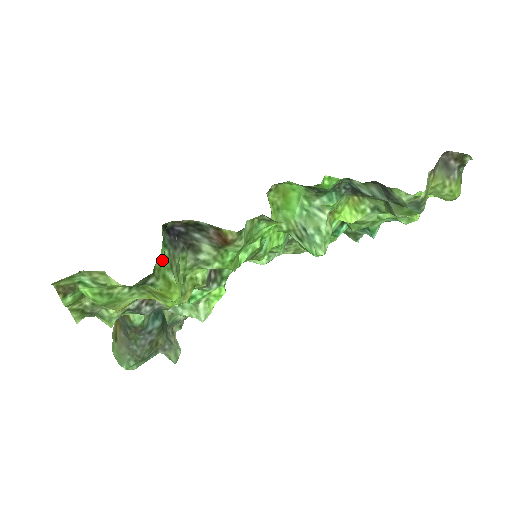
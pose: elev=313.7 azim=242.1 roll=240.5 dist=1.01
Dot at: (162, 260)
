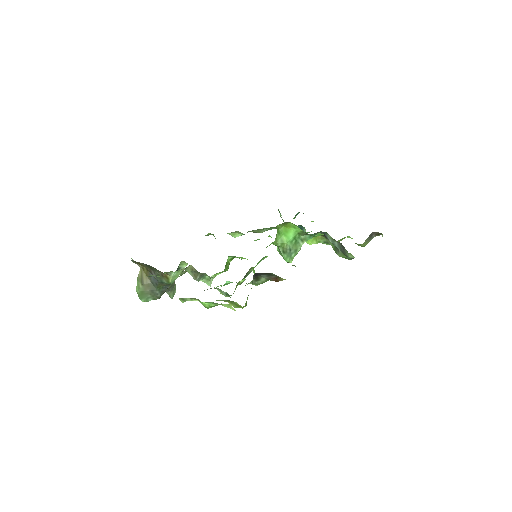
Dot at: occluded
